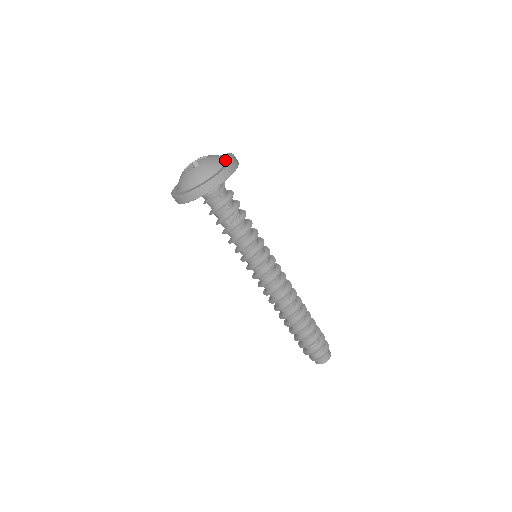
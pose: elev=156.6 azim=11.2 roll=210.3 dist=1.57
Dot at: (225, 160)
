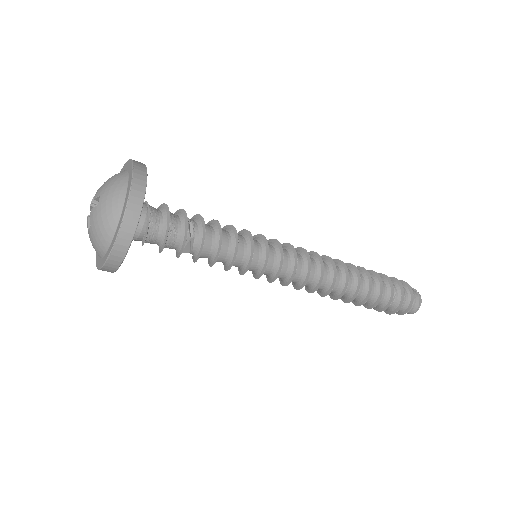
Dot at: (118, 212)
